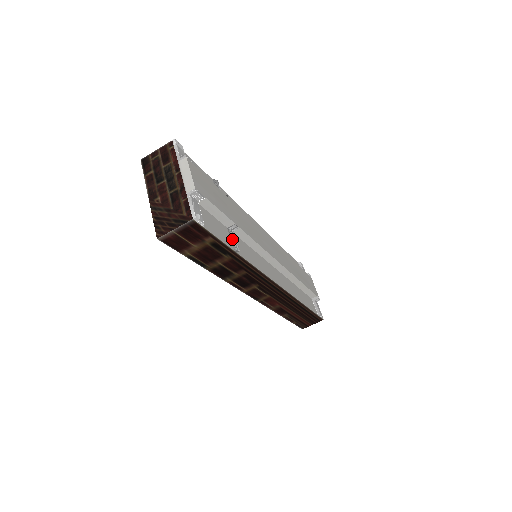
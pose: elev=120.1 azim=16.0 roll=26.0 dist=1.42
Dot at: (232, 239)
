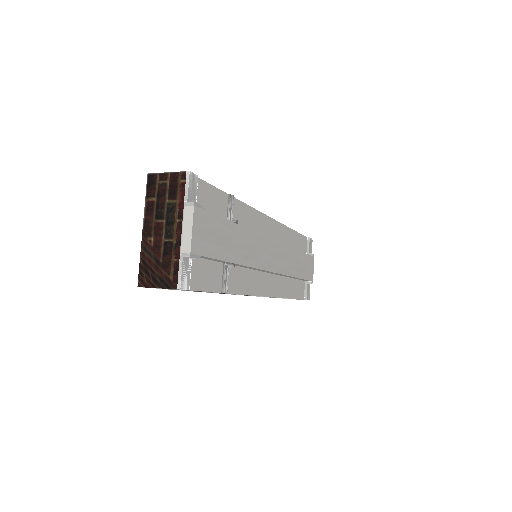
Dot at: (224, 278)
